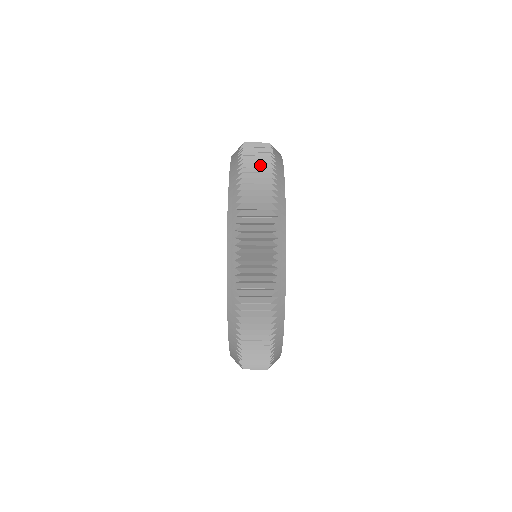
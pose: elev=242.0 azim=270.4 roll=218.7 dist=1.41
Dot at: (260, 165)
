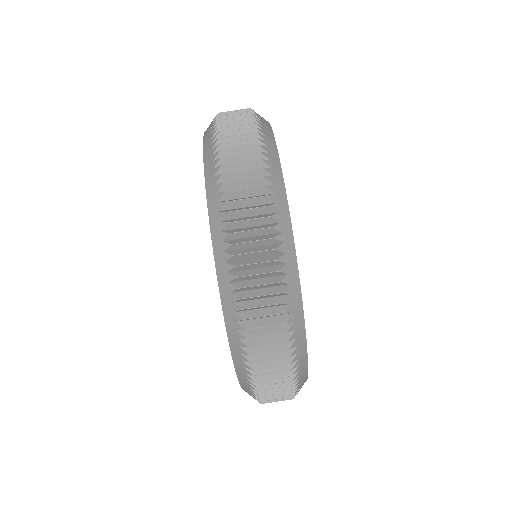
Dot at: (245, 156)
